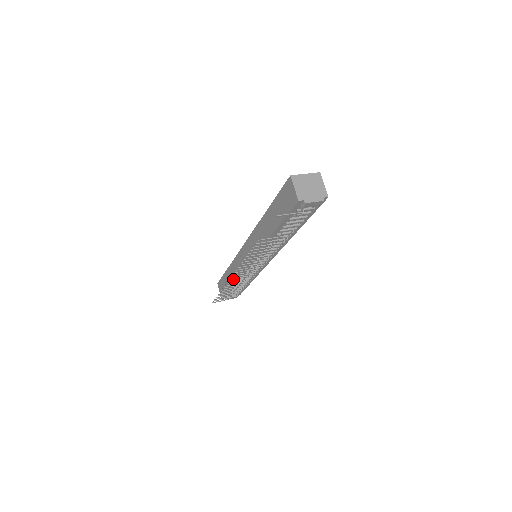
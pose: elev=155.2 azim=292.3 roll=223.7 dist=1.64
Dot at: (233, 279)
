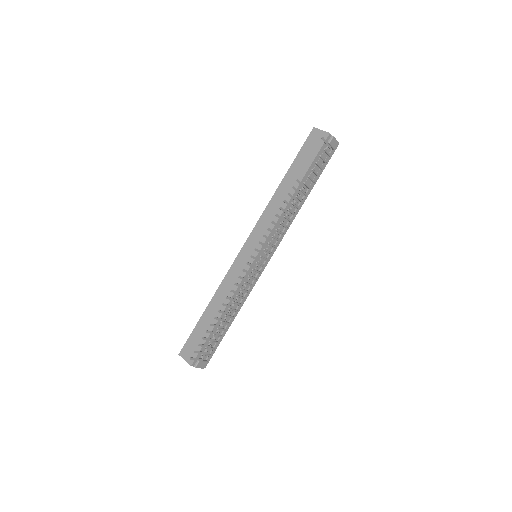
Dot at: (241, 277)
